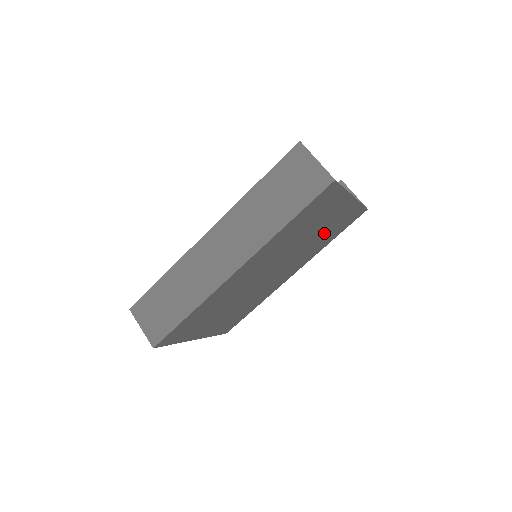
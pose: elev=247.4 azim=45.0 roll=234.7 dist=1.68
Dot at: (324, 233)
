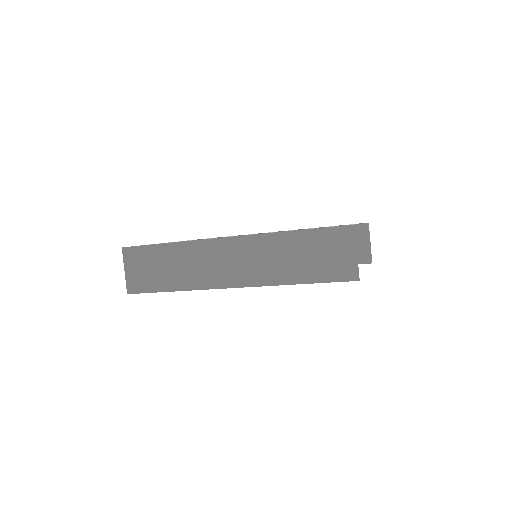
Dot at: occluded
